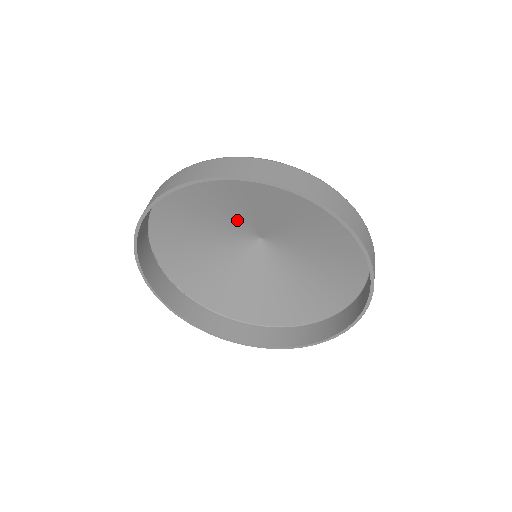
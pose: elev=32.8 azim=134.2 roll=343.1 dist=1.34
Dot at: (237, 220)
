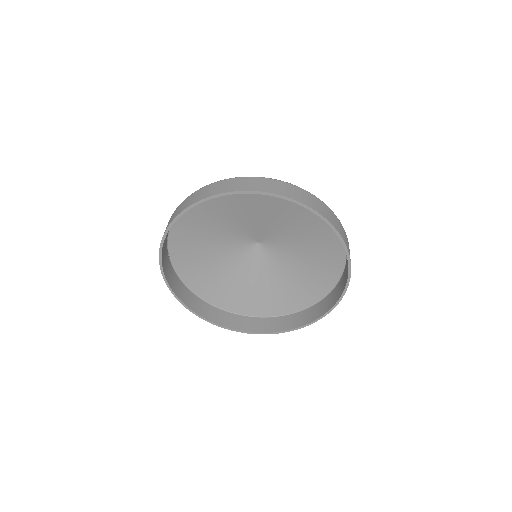
Dot at: (257, 224)
